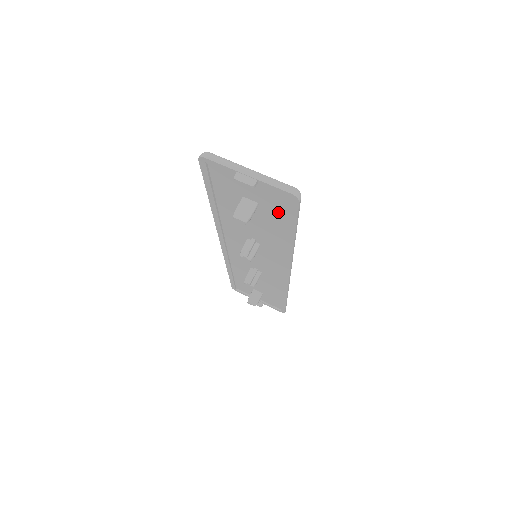
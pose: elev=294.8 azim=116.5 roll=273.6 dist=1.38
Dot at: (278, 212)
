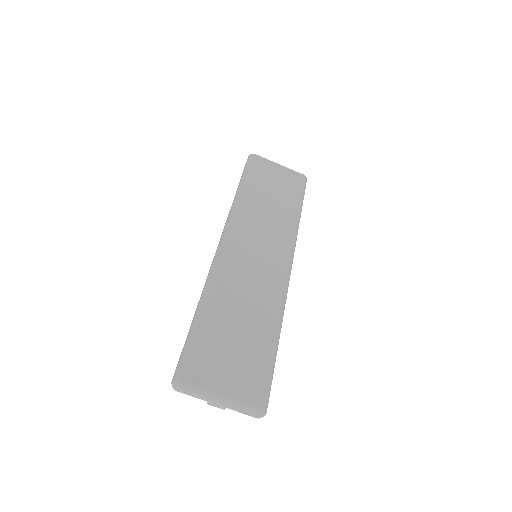
Dot at: (255, 369)
